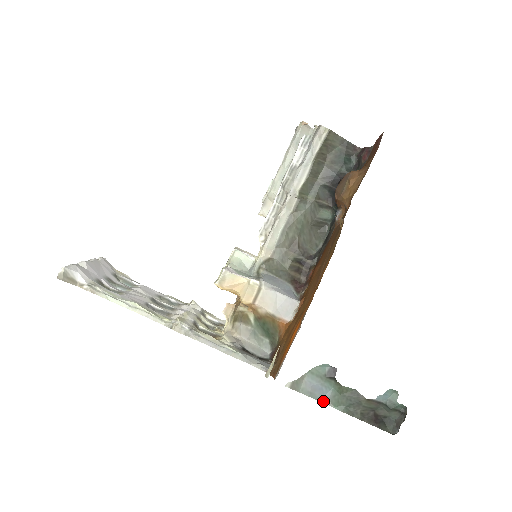
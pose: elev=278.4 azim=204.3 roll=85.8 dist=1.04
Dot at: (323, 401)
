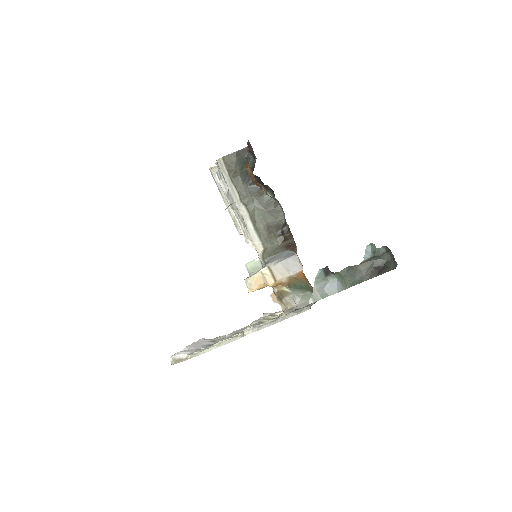
Dot at: (340, 291)
